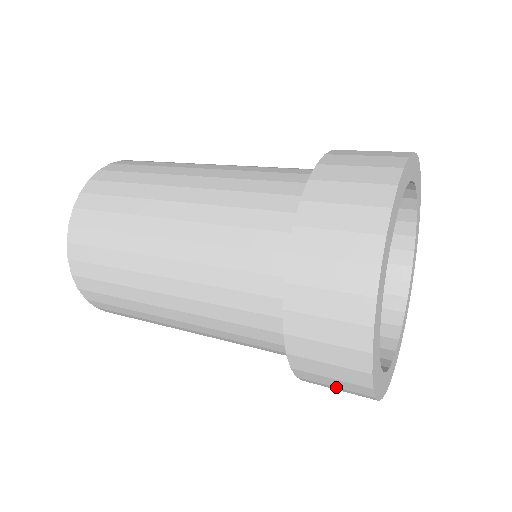
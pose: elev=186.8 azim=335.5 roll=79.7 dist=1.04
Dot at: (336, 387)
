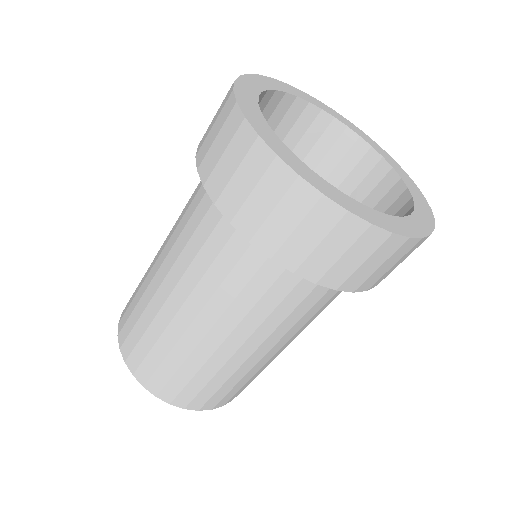
Dot at: (320, 242)
